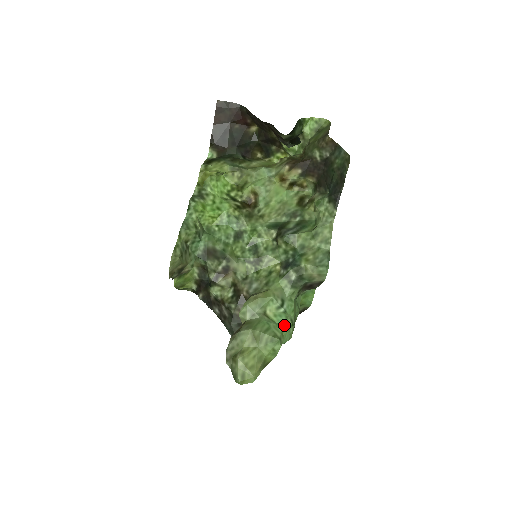
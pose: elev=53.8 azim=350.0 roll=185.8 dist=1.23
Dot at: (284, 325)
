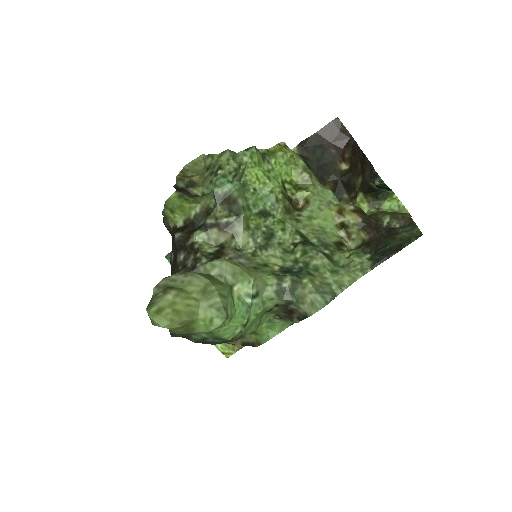
Dot at: (239, 314)
